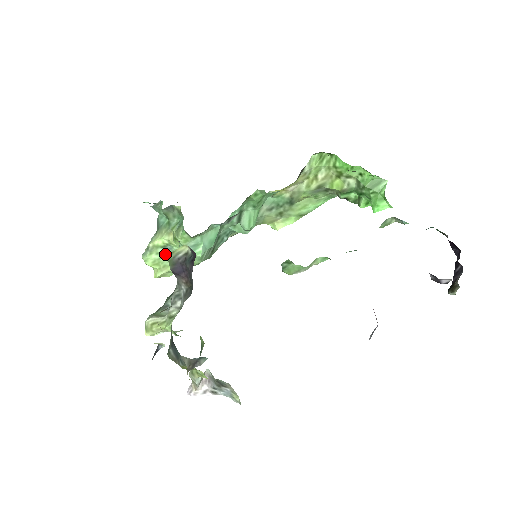
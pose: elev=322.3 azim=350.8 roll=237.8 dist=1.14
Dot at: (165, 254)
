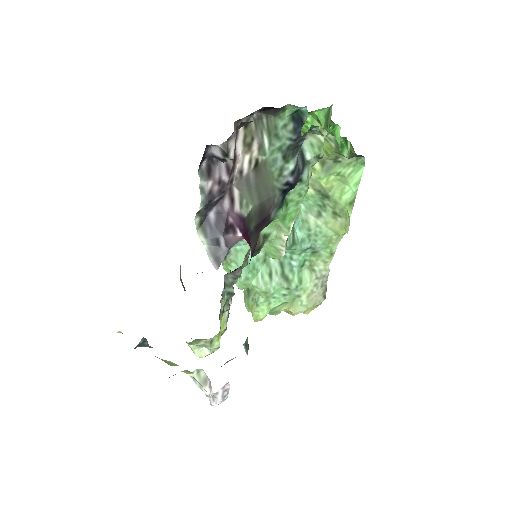
Dot at: (249, 296)
